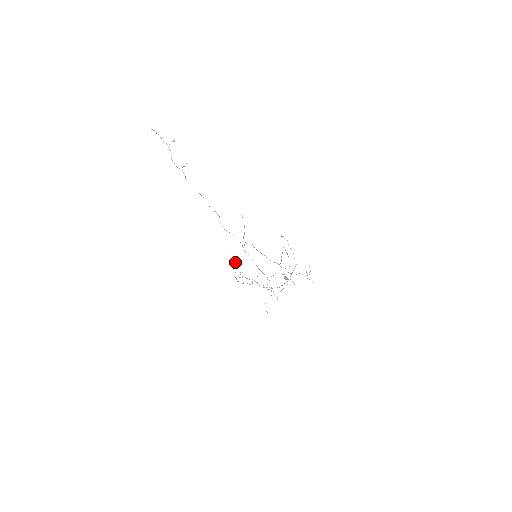
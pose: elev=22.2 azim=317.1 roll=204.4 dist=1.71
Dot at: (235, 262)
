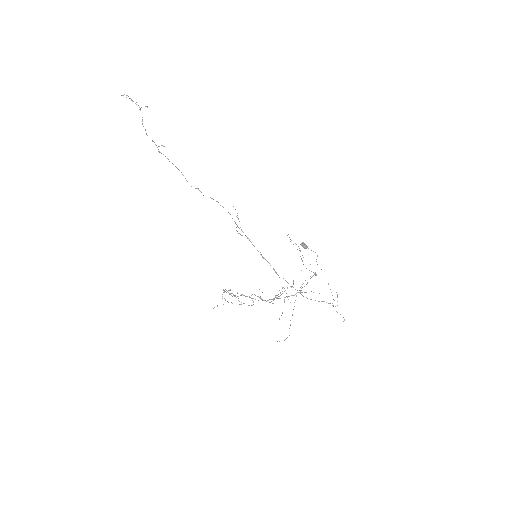
Dot at: occluded
